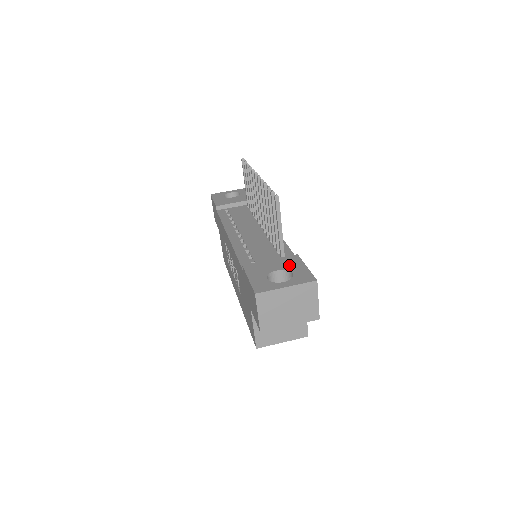
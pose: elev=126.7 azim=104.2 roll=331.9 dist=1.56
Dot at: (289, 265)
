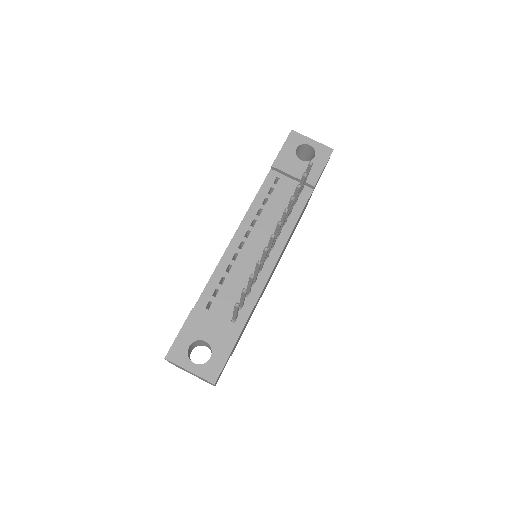
Dot at: (219, 343)
